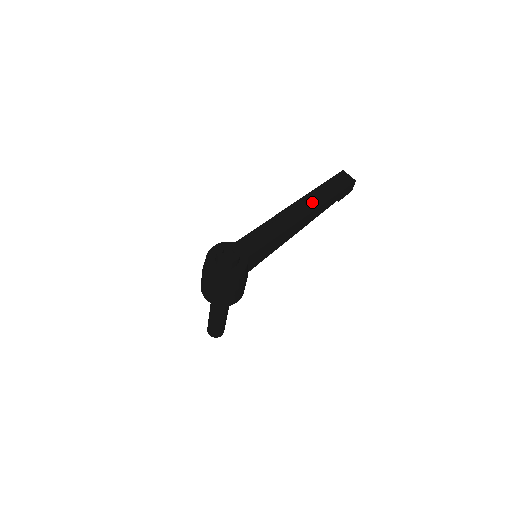
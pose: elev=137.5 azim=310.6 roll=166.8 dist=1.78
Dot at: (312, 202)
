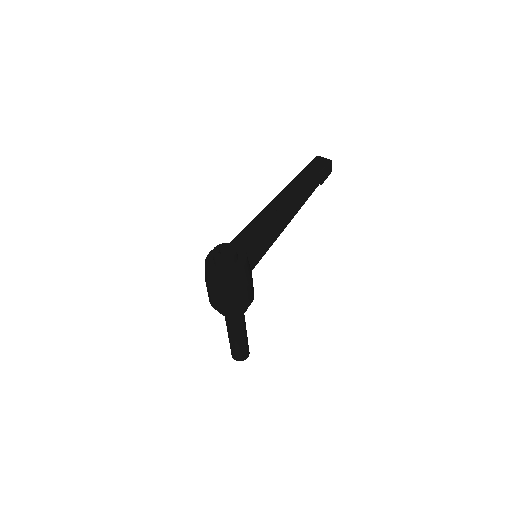
Dot at: (295, 189)
